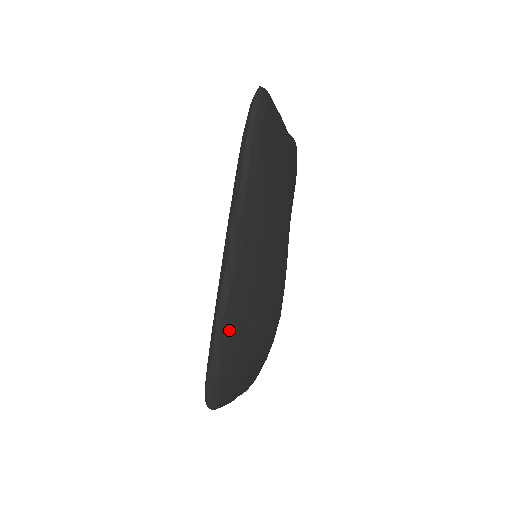
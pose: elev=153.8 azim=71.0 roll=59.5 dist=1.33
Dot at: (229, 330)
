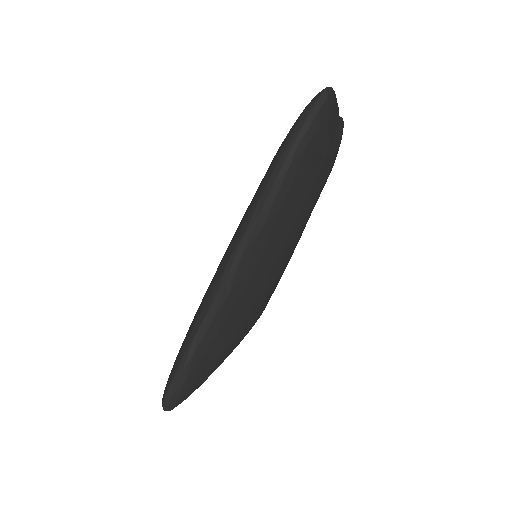
Dot at: (204, 350)
